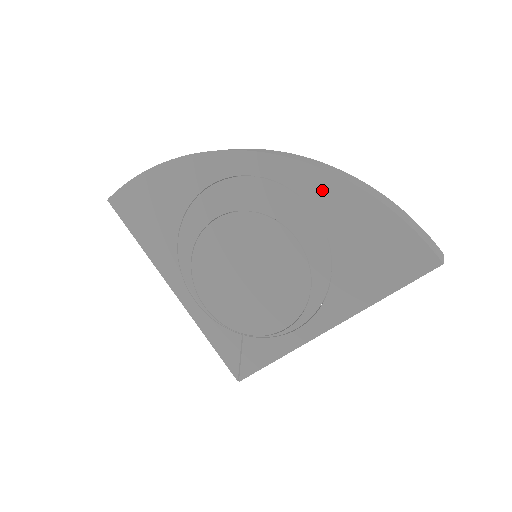
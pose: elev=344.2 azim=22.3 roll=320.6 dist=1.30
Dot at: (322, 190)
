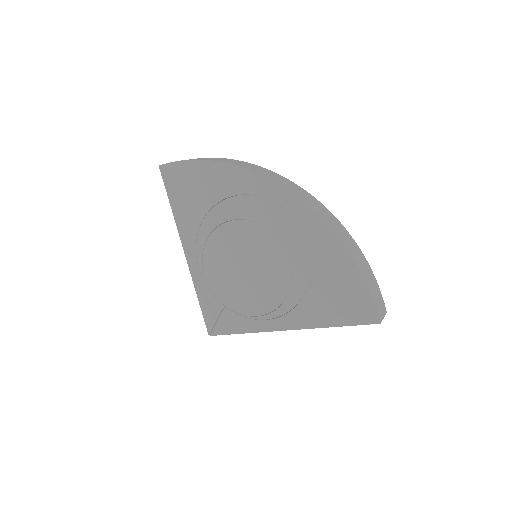
Dot at: (321, 237)
